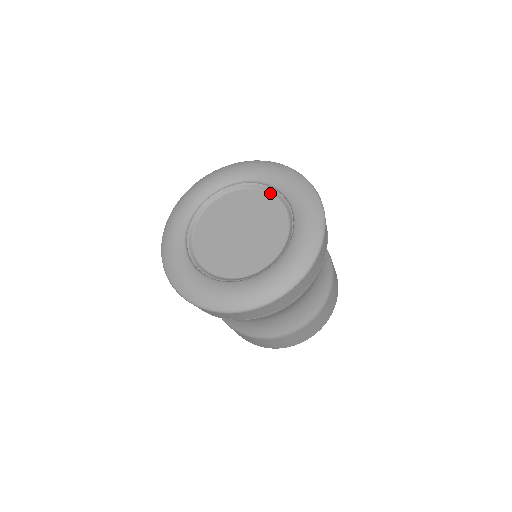
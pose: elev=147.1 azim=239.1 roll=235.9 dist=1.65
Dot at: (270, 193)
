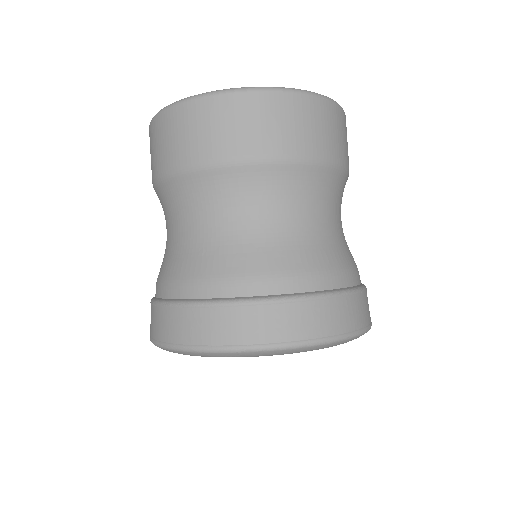
Dot at: occluded
